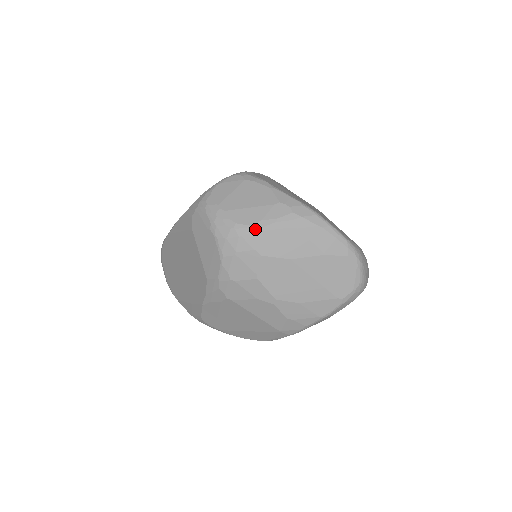
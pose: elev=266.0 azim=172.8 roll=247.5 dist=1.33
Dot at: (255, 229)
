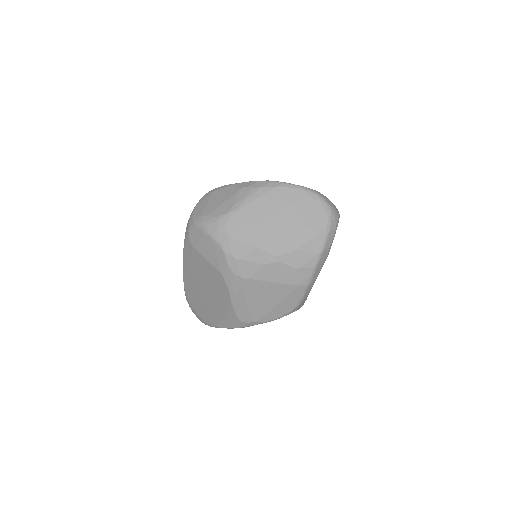
Dot at: (233, 212)
